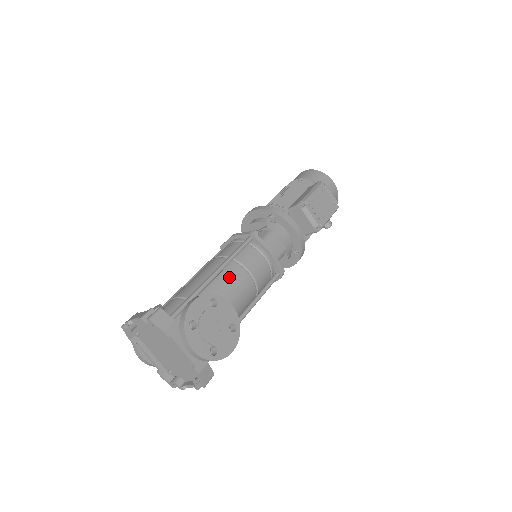
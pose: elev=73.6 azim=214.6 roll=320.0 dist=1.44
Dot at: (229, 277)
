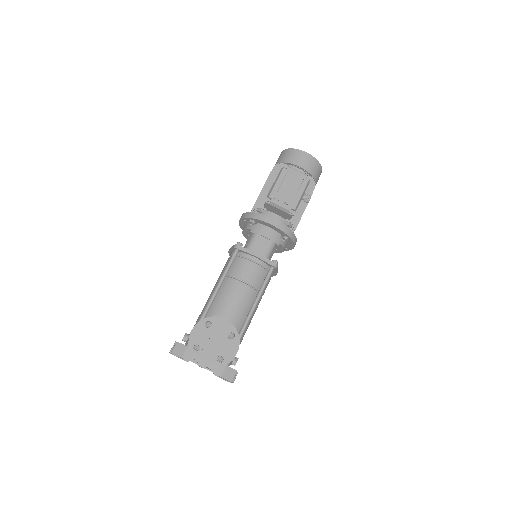
Dot at: (226, 292)
